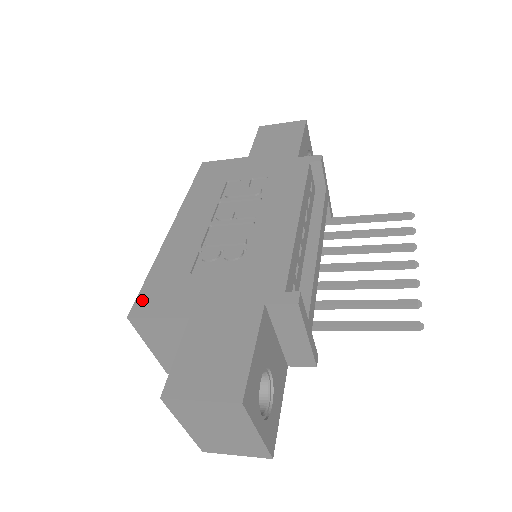
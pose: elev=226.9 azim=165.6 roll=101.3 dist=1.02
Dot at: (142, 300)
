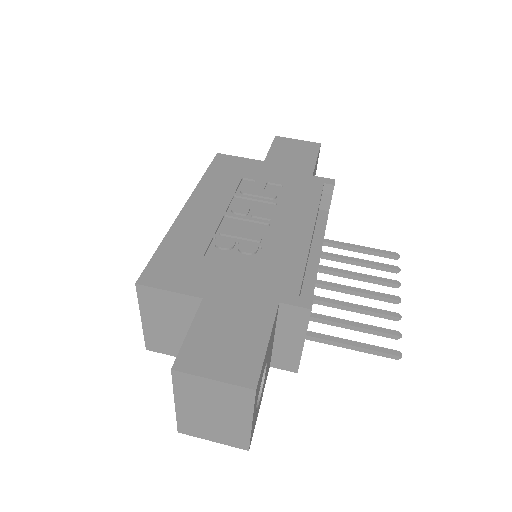
Dot at: (152, 270)
